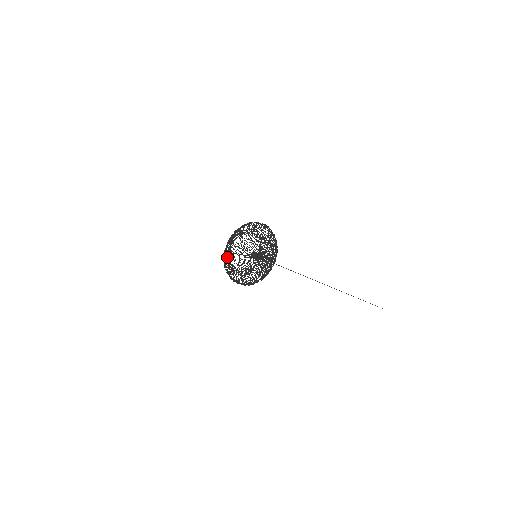
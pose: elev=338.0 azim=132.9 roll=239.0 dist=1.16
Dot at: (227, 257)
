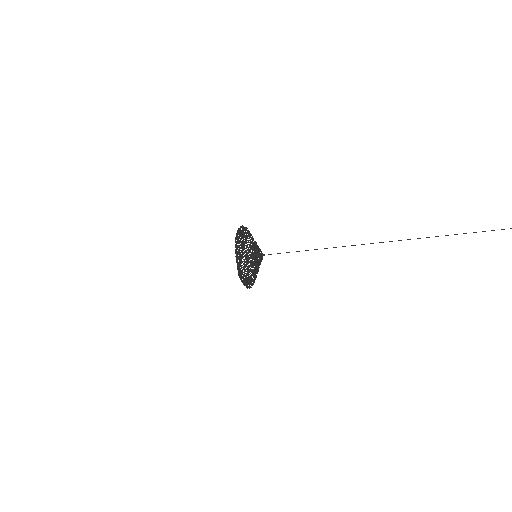
Dot at: occluded
